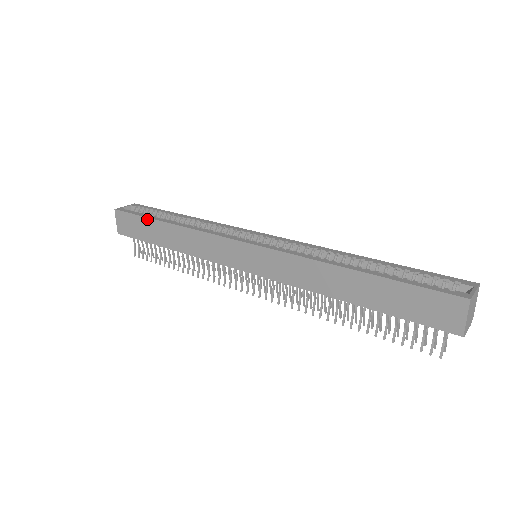
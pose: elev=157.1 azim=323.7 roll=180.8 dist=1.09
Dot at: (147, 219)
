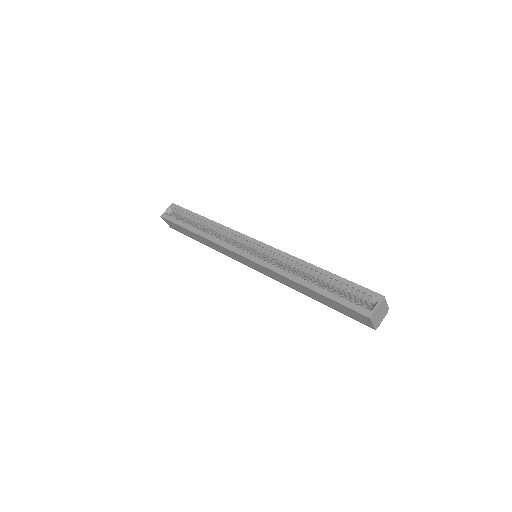
Dot at: (182, 228)
